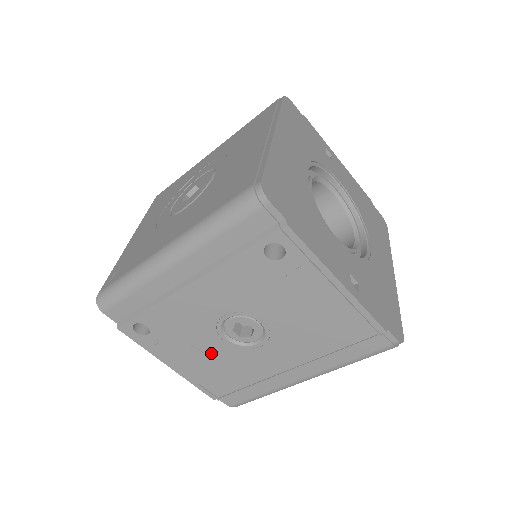
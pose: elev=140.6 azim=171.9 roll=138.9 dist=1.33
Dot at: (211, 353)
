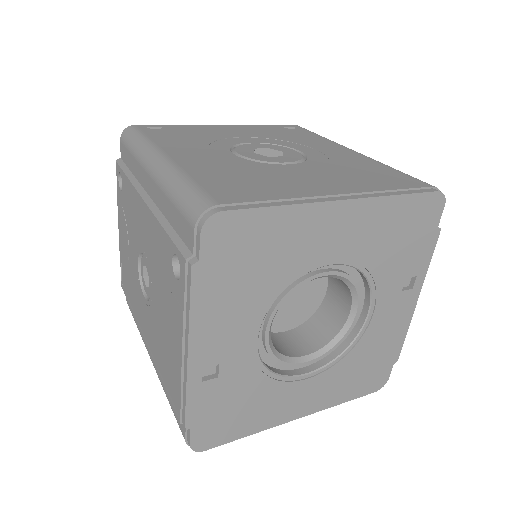
Dot at: (131, 257)
